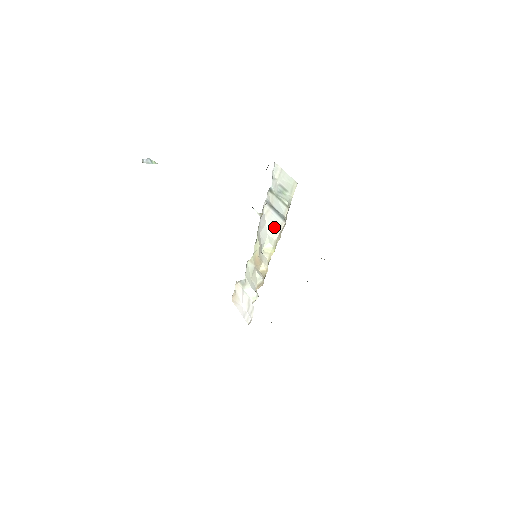
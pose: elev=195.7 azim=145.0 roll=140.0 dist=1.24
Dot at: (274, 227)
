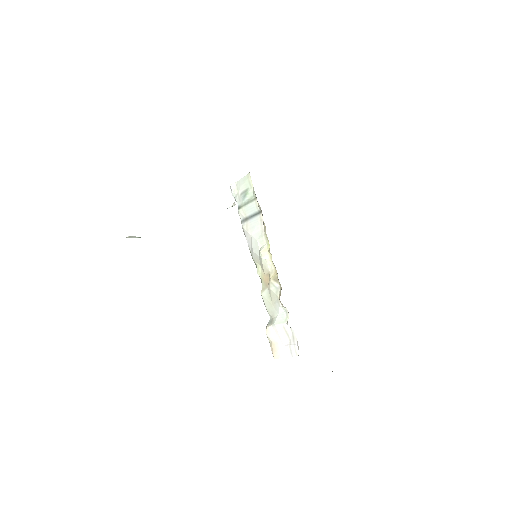
Dot at: (258, 228)
